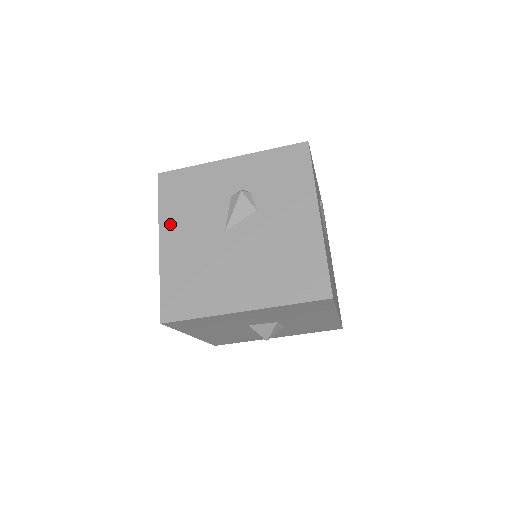
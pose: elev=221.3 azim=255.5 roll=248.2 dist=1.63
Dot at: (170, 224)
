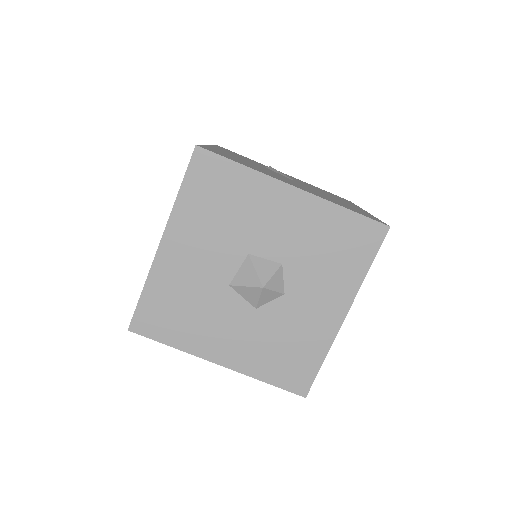
Dot at: occluded
